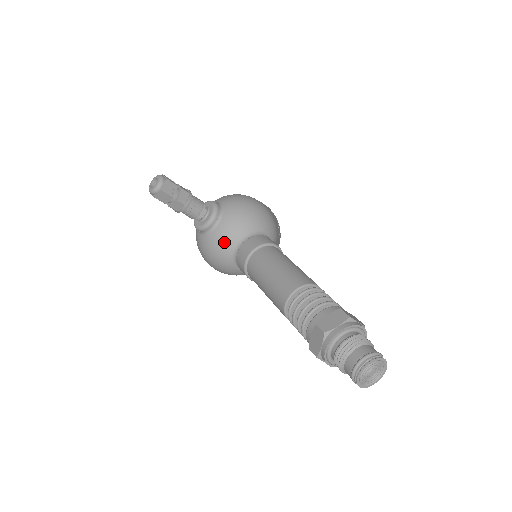
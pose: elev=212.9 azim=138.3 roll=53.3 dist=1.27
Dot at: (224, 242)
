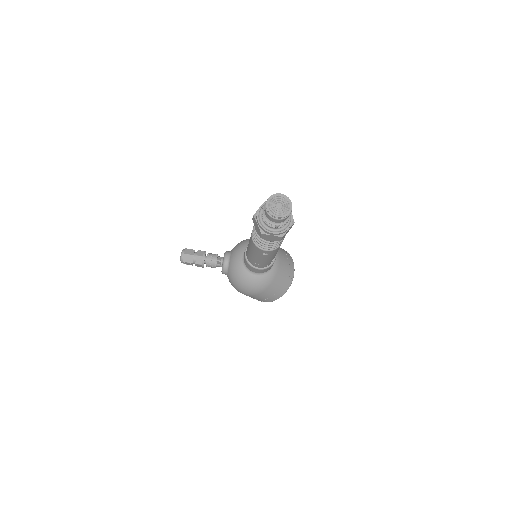
Dot at: (236, 264)
